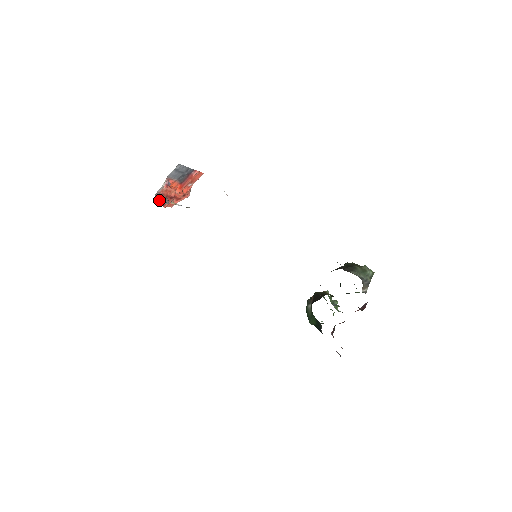
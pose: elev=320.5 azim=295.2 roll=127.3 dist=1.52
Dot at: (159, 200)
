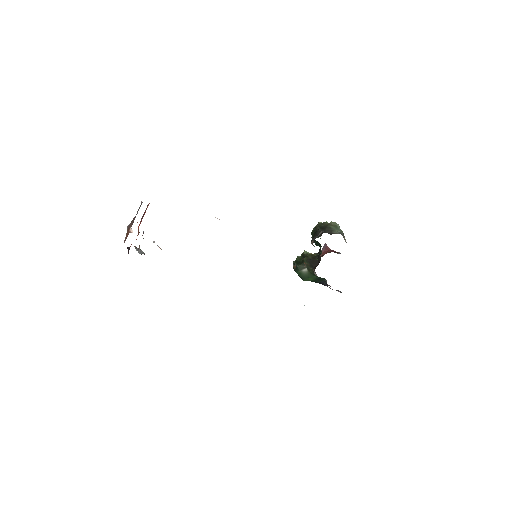
Dot at: (141, 253)
